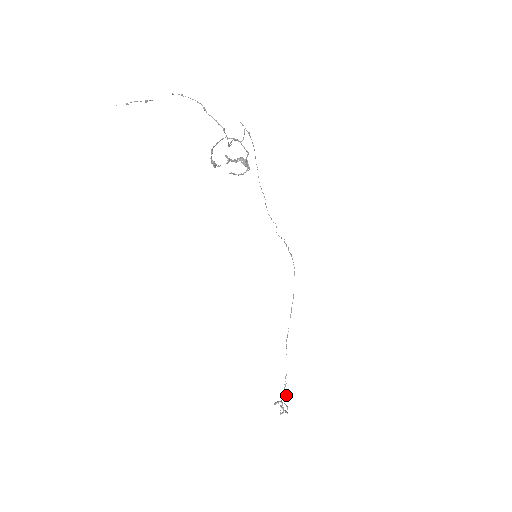
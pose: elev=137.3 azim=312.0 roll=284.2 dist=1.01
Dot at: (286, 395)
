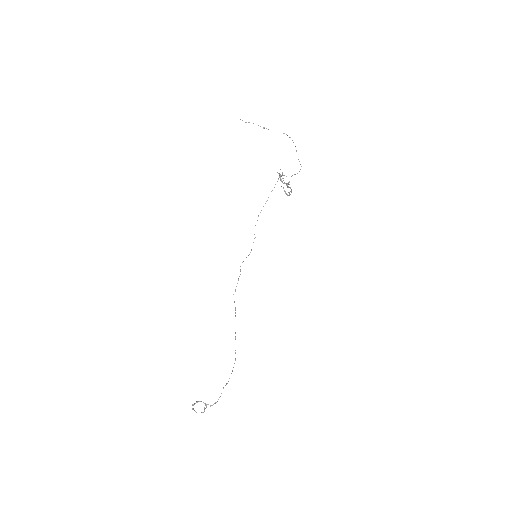
Dot at: occluded
